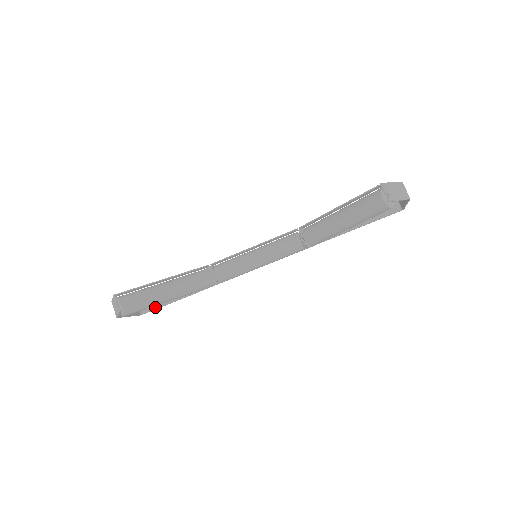
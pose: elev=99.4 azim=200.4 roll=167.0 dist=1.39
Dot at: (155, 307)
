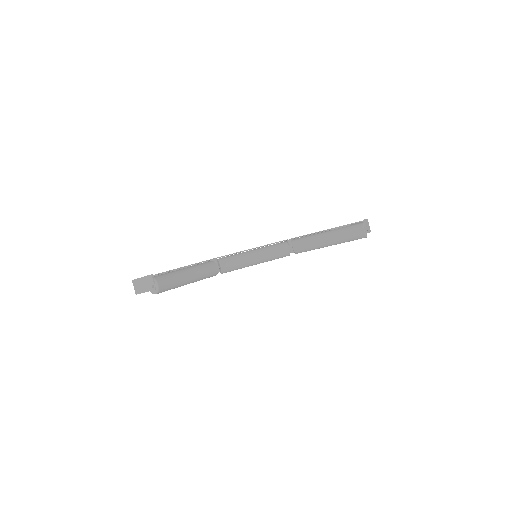
Dot at: occluded
